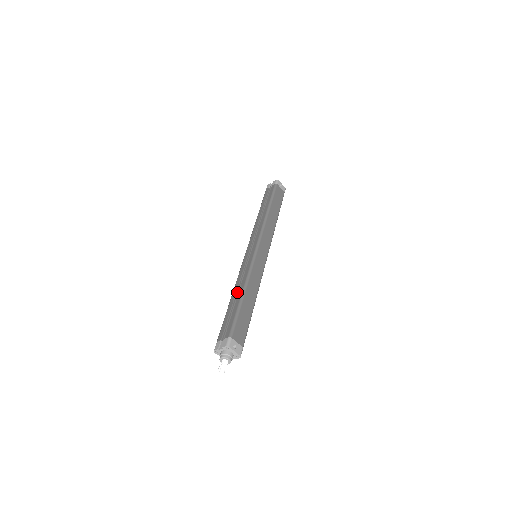
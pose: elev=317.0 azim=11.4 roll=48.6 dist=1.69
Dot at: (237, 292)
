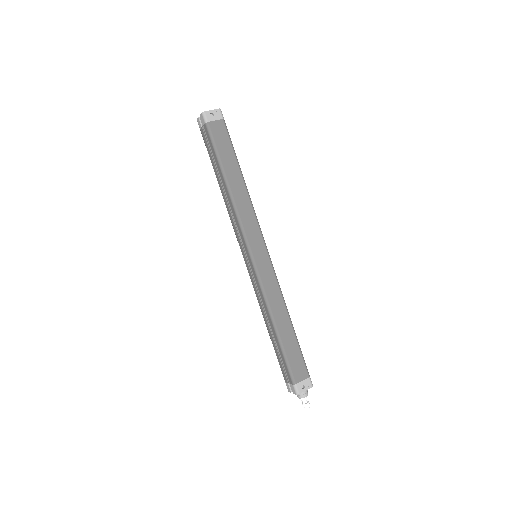
Dot at: (269, 325)
